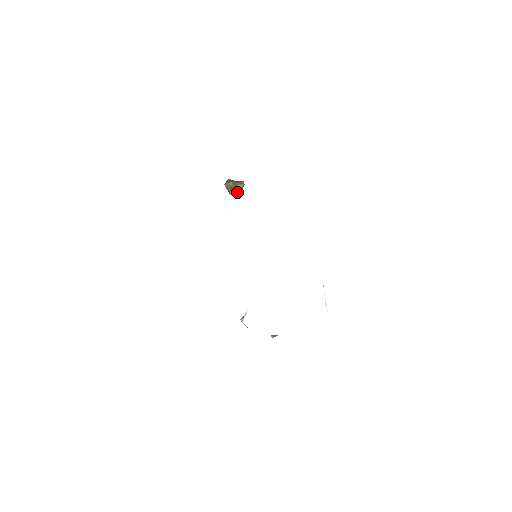
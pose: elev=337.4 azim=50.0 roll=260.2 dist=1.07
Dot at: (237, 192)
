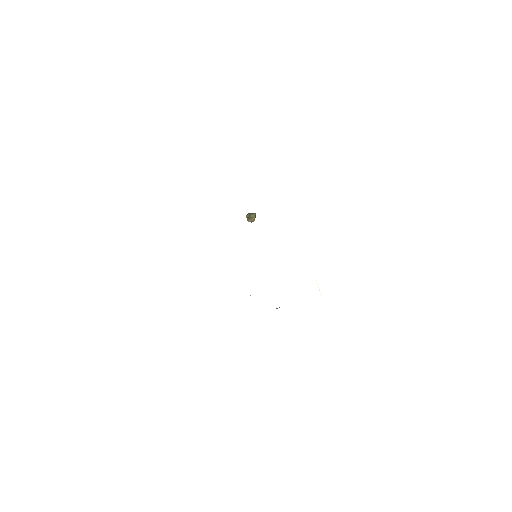
Dot at: (252, 220)
